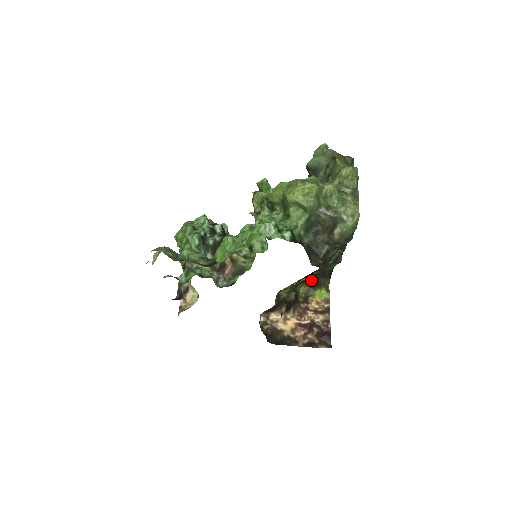
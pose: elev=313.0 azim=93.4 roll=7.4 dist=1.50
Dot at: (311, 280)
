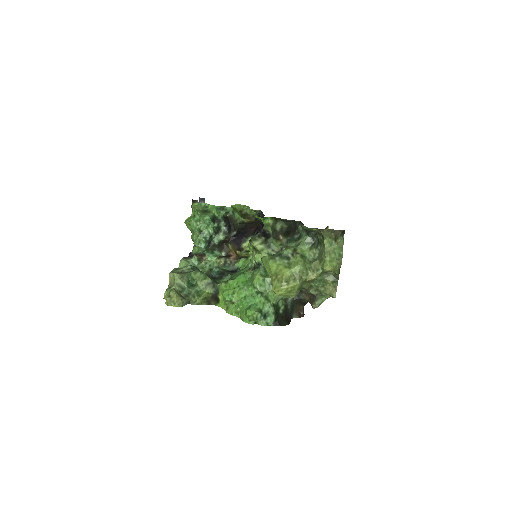
Dot at: occluded
